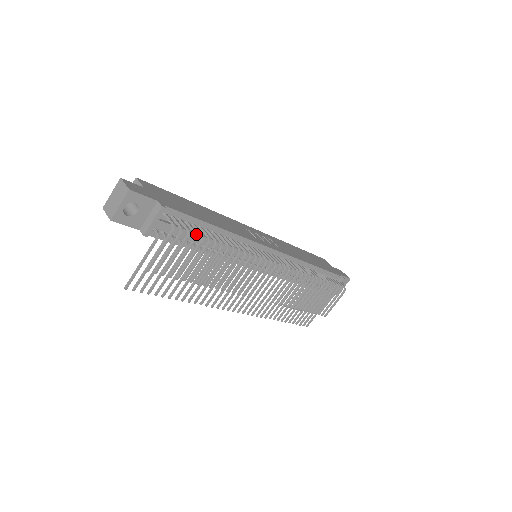
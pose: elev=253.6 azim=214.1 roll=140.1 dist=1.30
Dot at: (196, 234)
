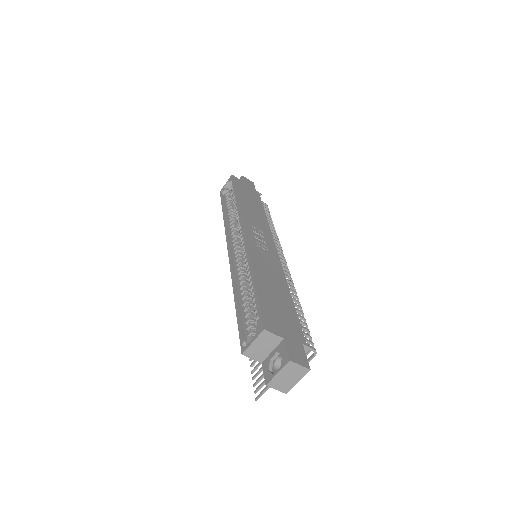
Dot at: occluded
